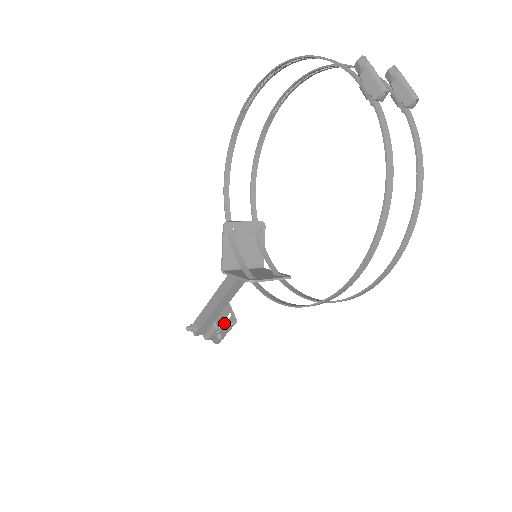
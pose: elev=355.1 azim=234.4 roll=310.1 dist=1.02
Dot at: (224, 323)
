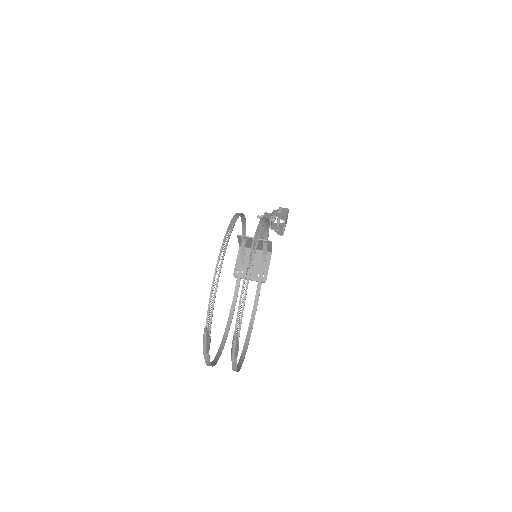
Dot at: occluded
